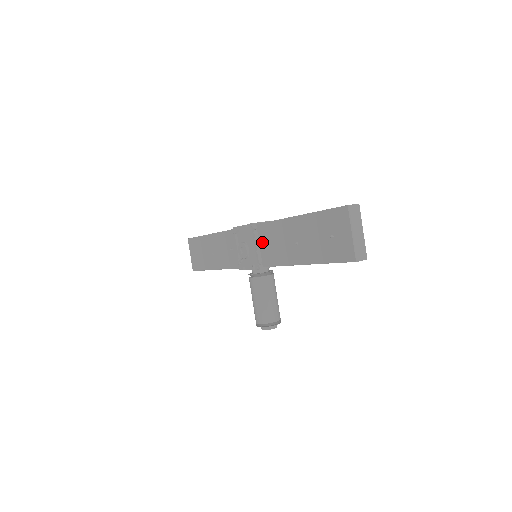
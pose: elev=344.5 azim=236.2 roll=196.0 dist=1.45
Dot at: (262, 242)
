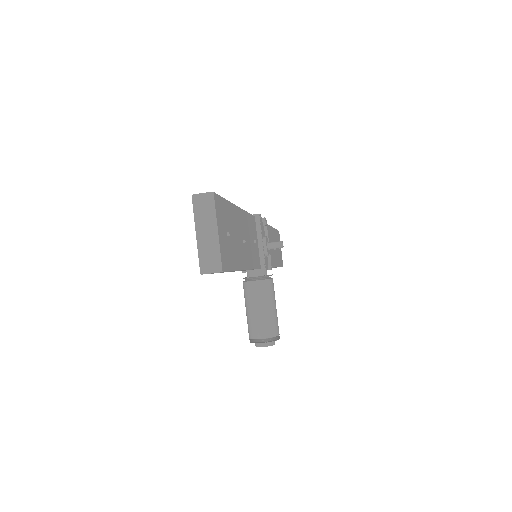
Dot at: occluded
